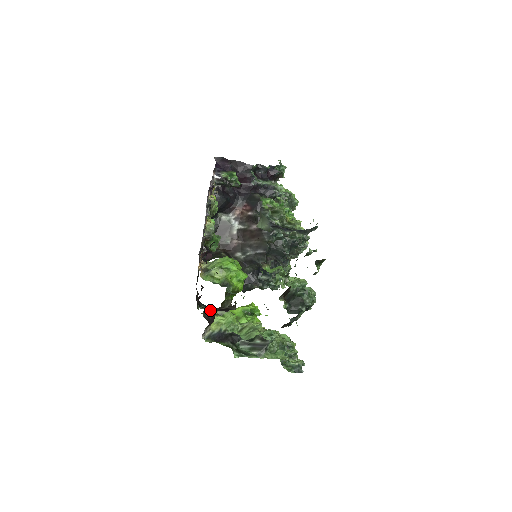
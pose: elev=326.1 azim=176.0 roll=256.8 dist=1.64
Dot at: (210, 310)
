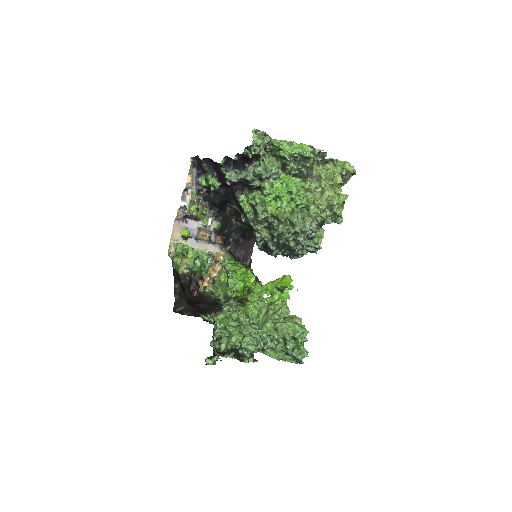
Dot at: occluded
